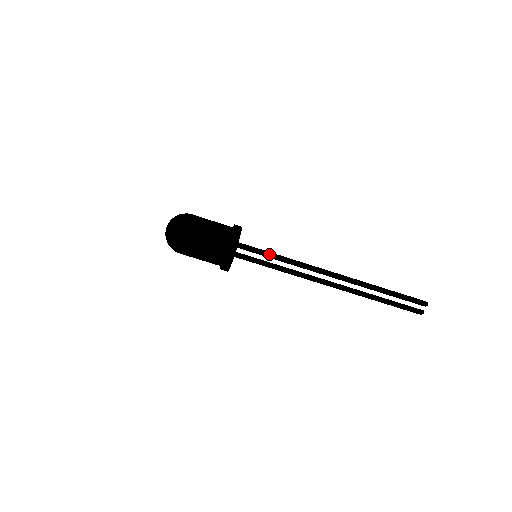
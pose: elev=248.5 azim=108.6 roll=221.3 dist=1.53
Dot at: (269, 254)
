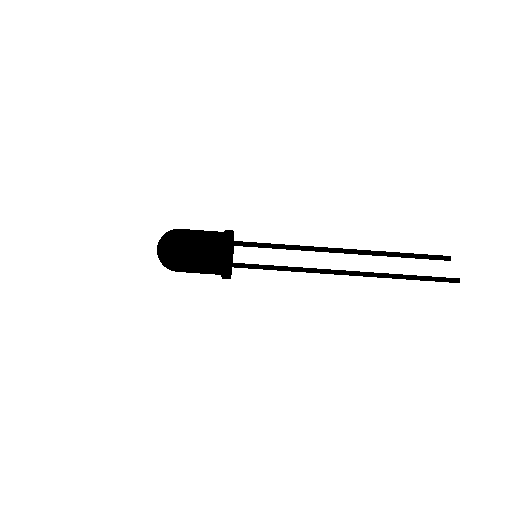
Dot at: (268, 243)
